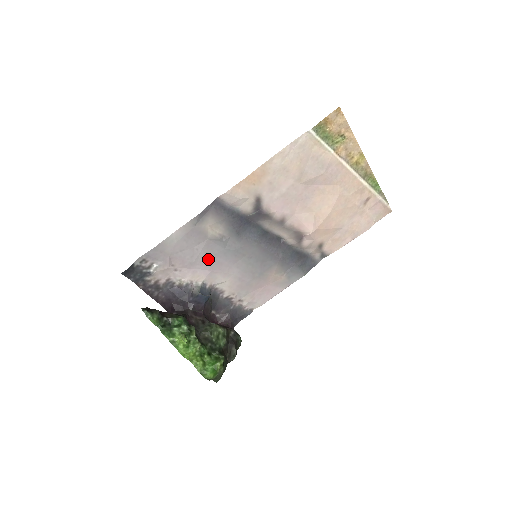
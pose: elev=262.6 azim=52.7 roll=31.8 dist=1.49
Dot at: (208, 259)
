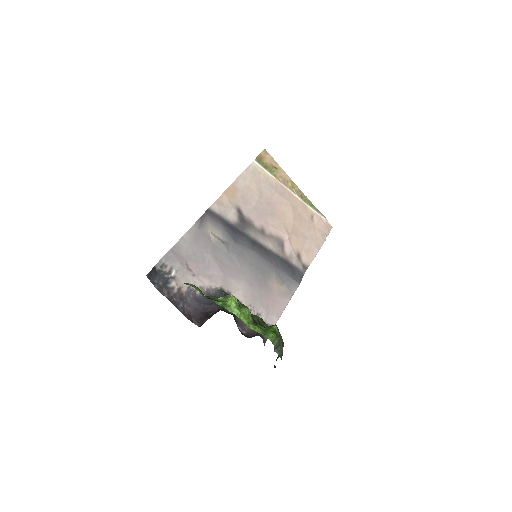
Dot at: (218, 263)
